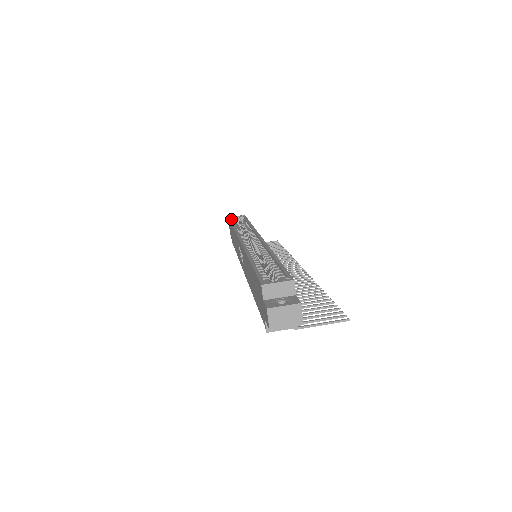
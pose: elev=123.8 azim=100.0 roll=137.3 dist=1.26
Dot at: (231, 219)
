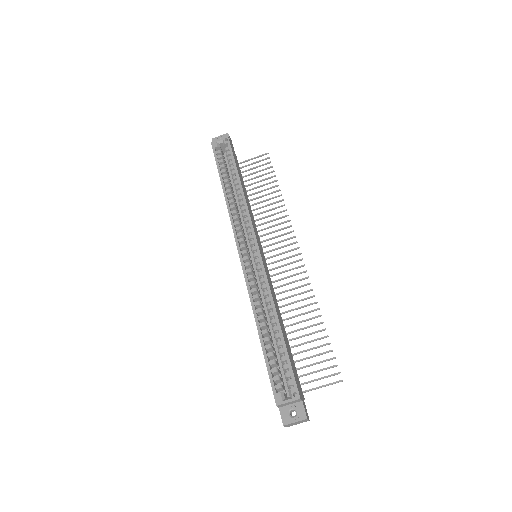
Dot at: (216, 156)
